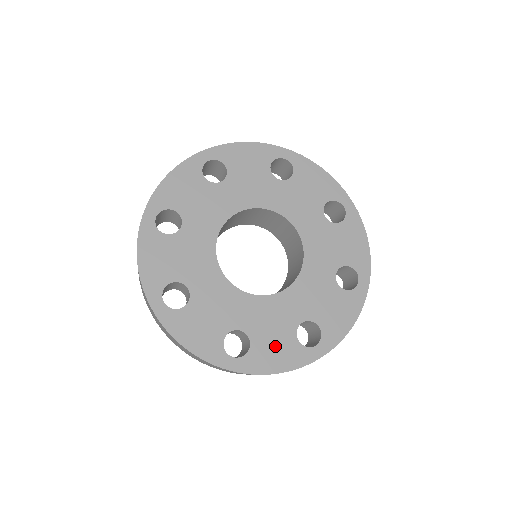
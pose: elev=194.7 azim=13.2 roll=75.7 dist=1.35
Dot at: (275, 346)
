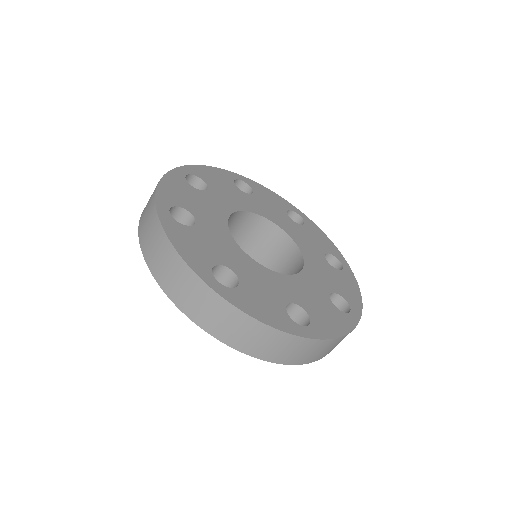
Dot at: (197, 245)
